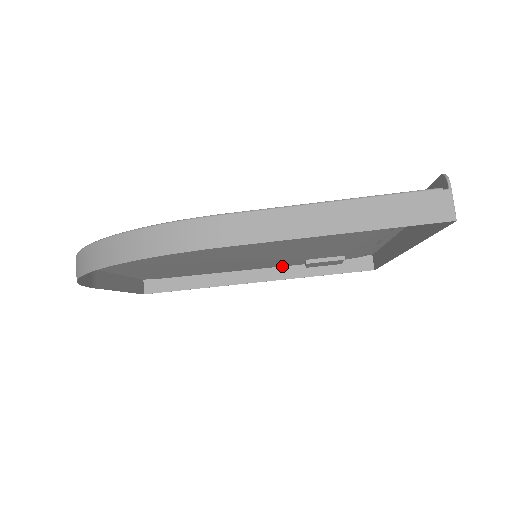
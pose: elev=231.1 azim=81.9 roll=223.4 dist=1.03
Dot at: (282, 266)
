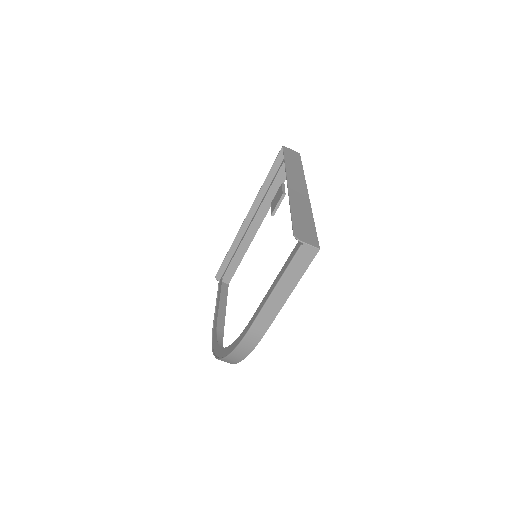
Dot at: (260, 206)
